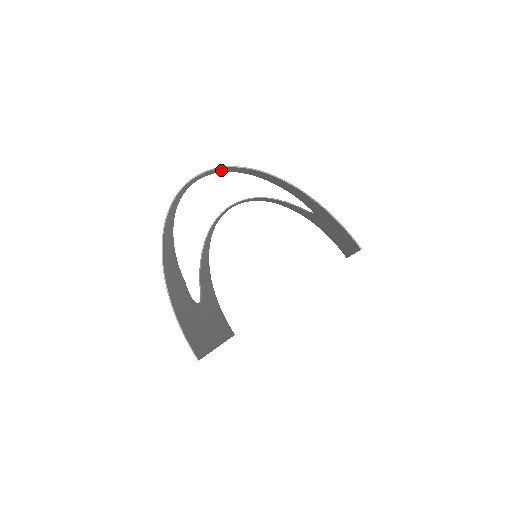
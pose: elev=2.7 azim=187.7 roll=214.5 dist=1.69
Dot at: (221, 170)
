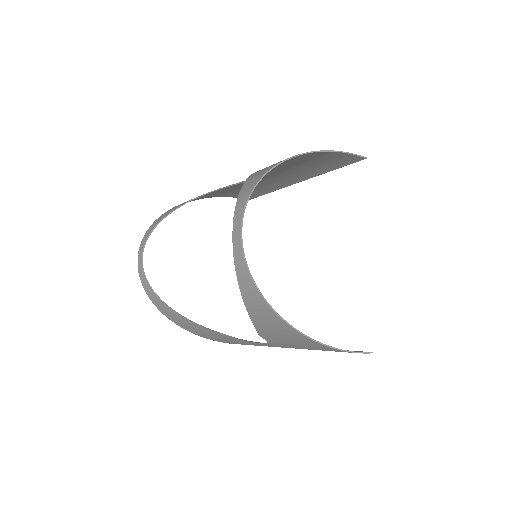
Dot at: (243, 199)
